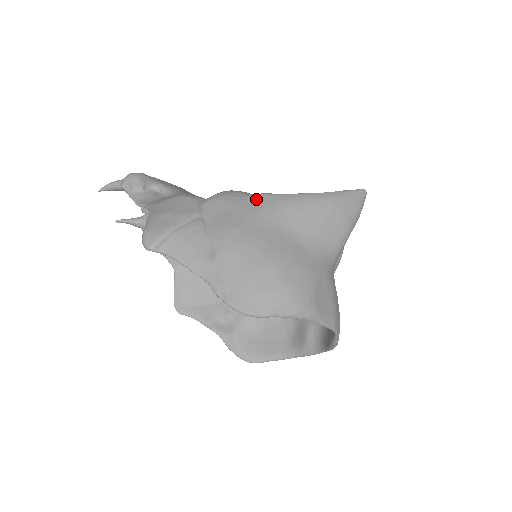
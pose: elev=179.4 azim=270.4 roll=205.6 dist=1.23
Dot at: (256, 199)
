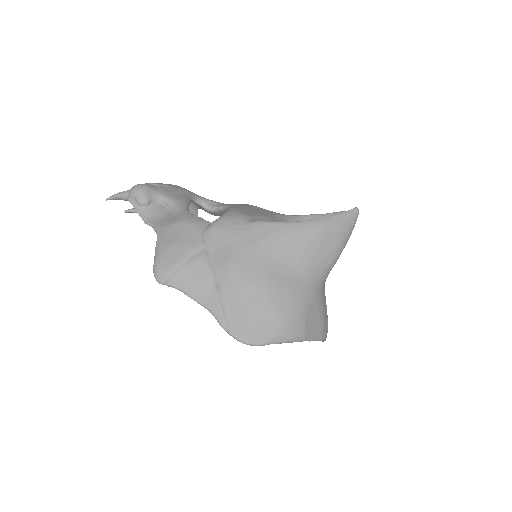
Dot at: (255, 229)
